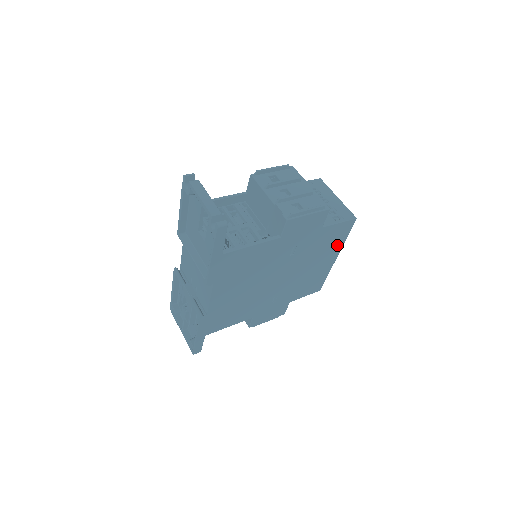
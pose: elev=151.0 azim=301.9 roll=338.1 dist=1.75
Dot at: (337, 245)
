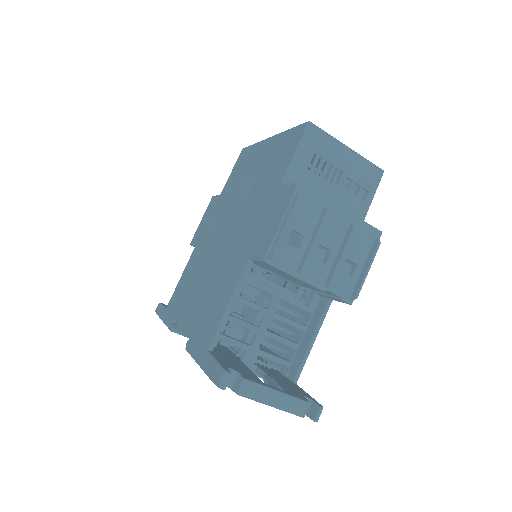
Dot at: occluded
